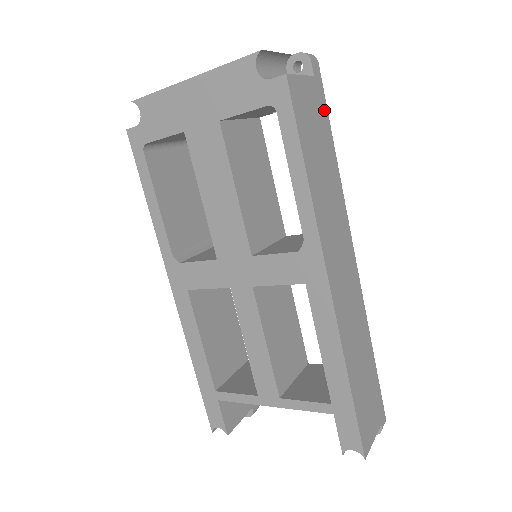
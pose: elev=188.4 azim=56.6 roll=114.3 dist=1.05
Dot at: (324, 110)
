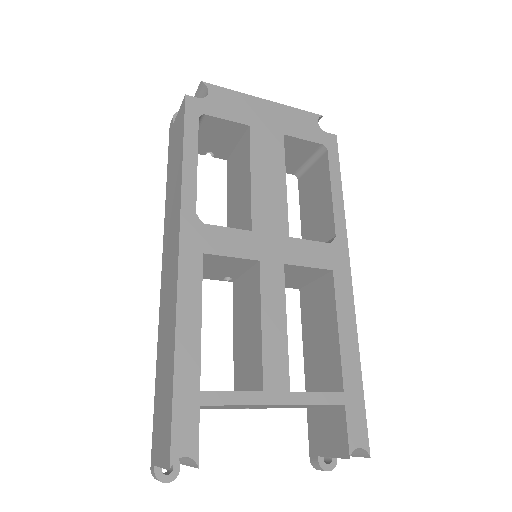
Dot at: occluded
